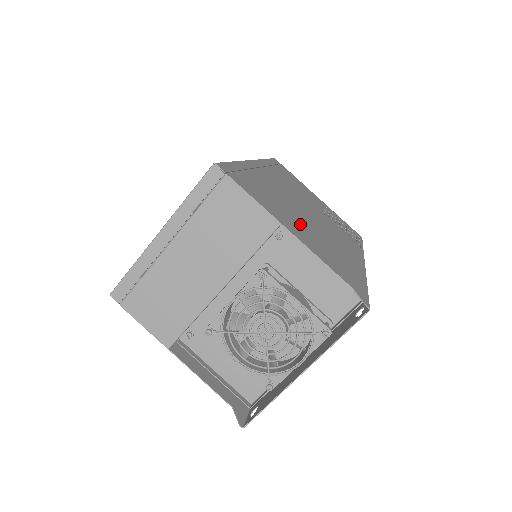
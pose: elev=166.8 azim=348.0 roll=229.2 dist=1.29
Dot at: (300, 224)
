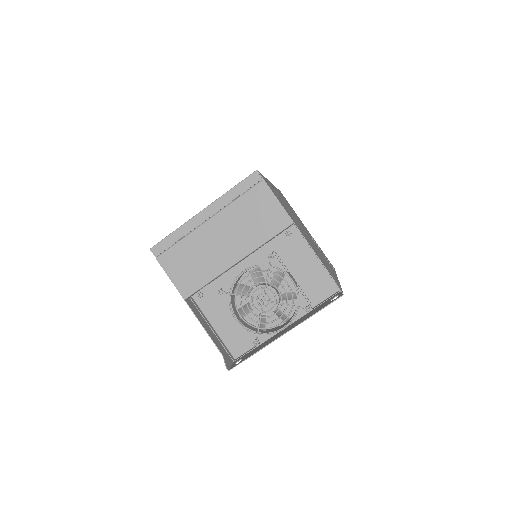
Dot at: (302, 231)
